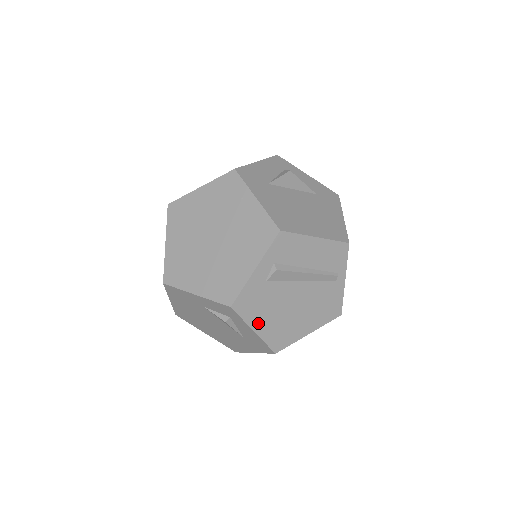
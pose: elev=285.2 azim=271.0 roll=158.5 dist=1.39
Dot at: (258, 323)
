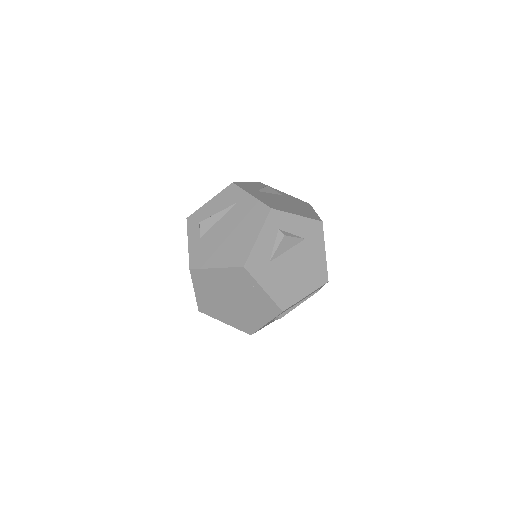
Dot at: occluded
